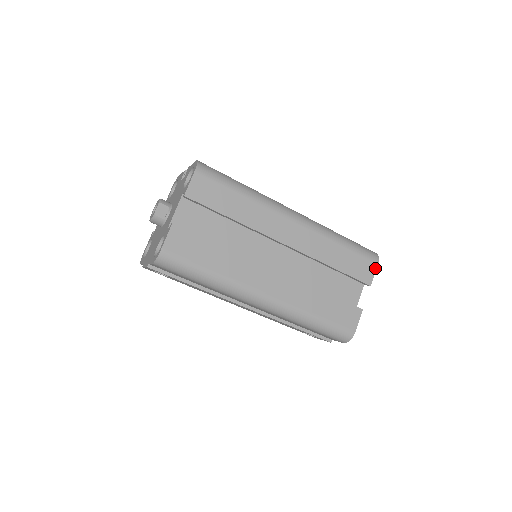
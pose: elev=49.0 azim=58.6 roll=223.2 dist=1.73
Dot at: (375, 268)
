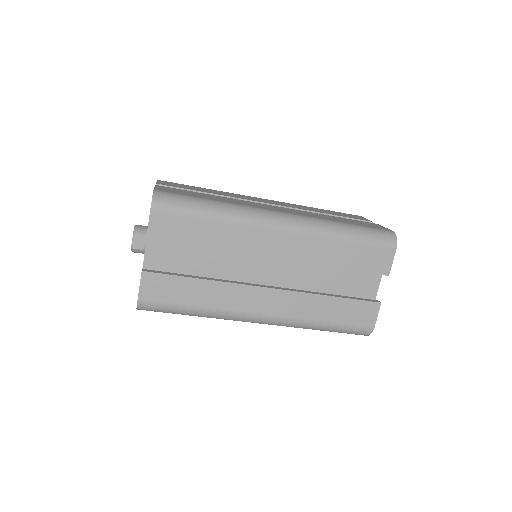
Dot at: (393, 255)
